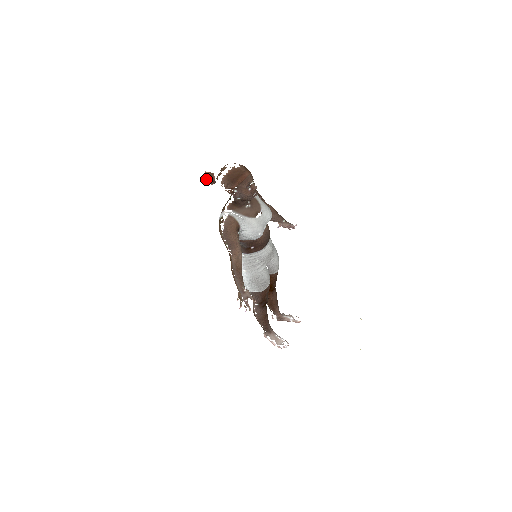
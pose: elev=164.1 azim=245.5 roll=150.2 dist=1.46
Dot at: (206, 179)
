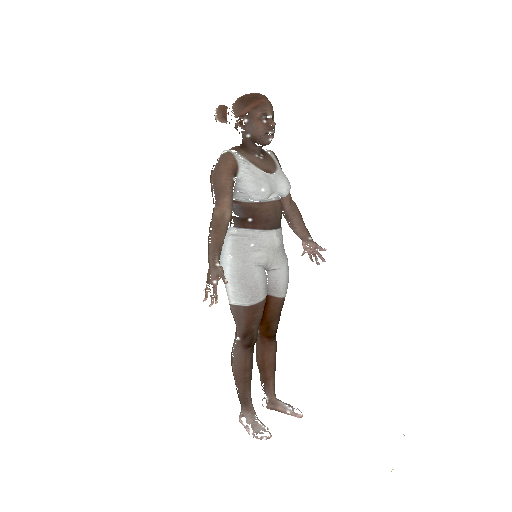
Dot at: (216, 112)
